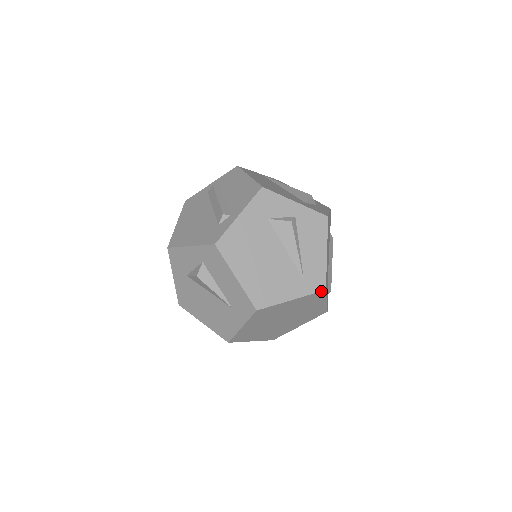
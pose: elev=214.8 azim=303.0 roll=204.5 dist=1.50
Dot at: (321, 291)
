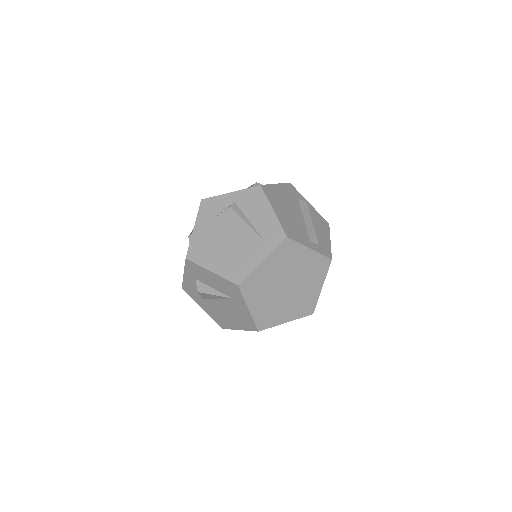
Dot at: (283, 240)
